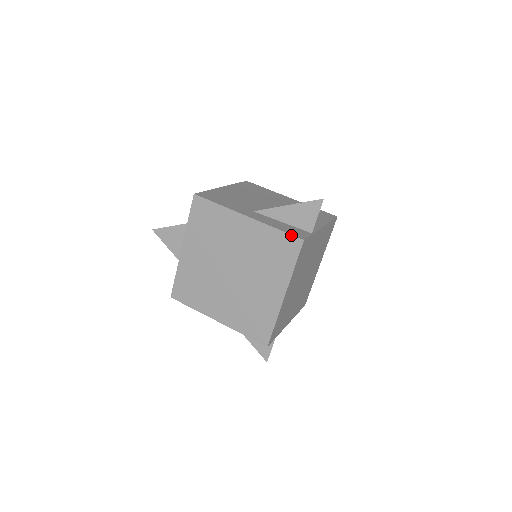
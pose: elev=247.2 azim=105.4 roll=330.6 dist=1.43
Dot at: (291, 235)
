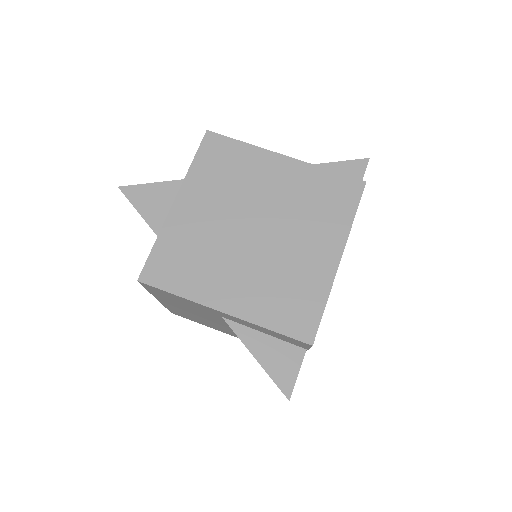
Dot at: (348, 176)
